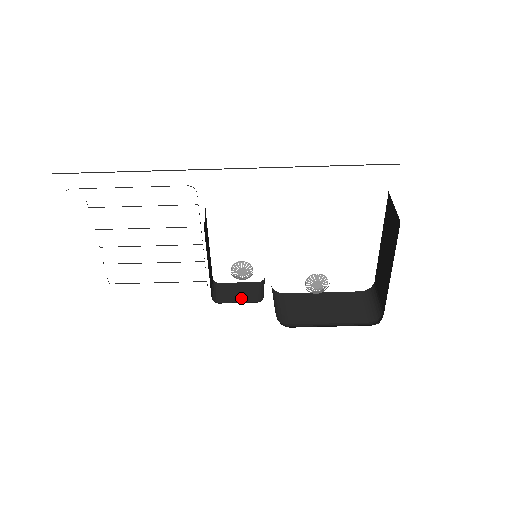
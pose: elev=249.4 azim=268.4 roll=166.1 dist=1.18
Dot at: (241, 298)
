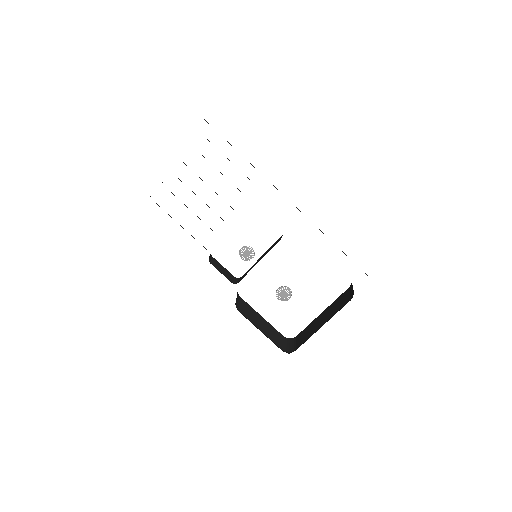
Dot at: (223, 273)
